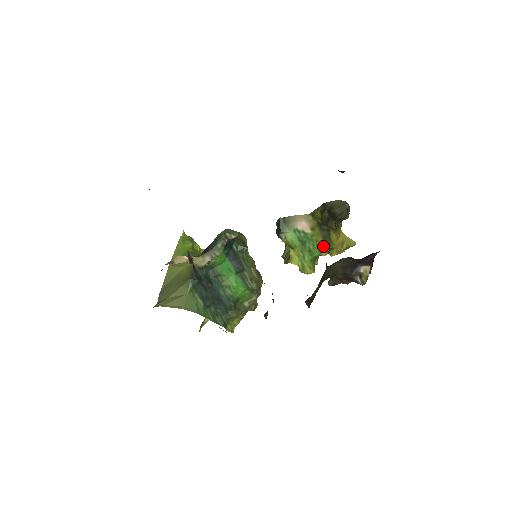
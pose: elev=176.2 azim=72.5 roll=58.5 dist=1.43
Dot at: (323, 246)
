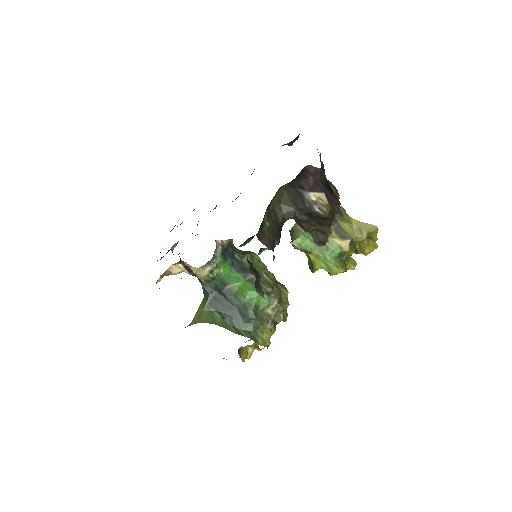
Dot at: (340, 240)
